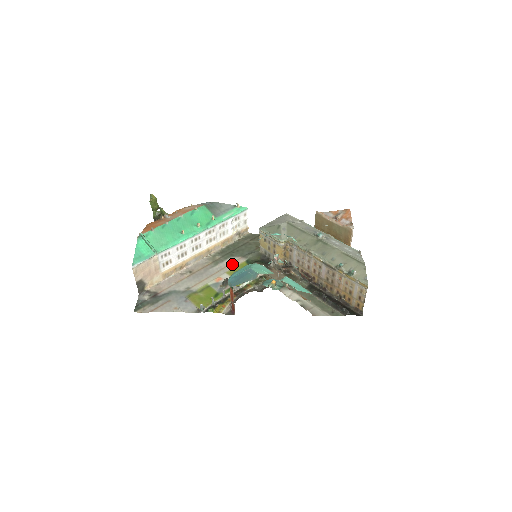
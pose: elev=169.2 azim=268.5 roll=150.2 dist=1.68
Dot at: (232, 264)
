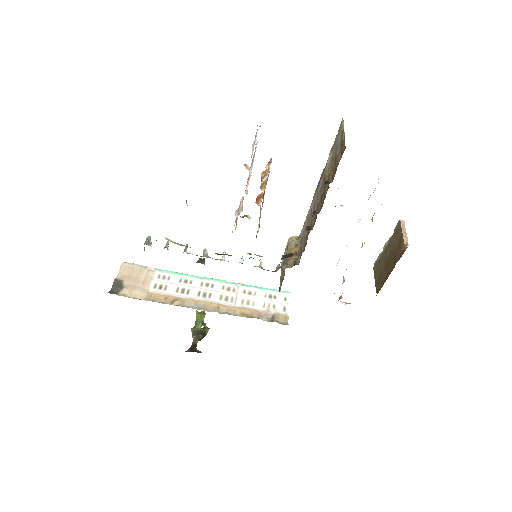
Dot at: occluded
